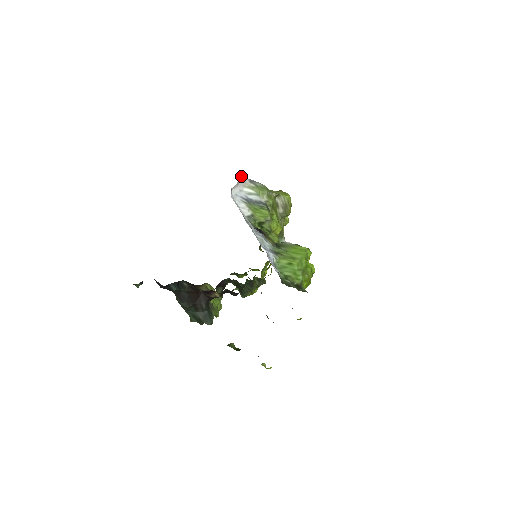
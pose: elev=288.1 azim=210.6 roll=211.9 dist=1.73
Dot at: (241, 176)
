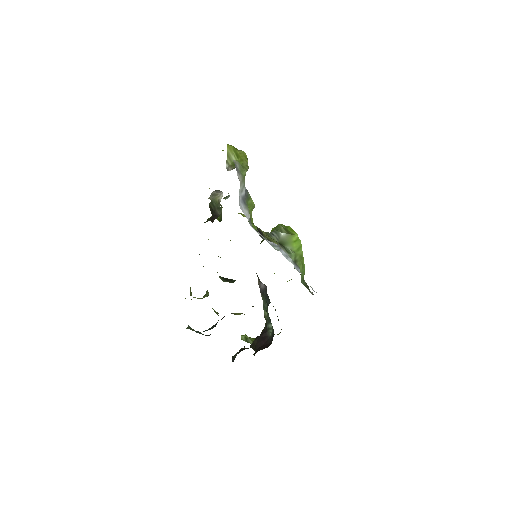
Dot at: occluded
